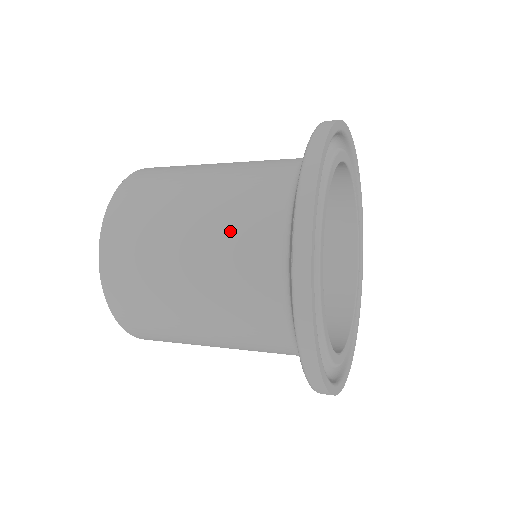
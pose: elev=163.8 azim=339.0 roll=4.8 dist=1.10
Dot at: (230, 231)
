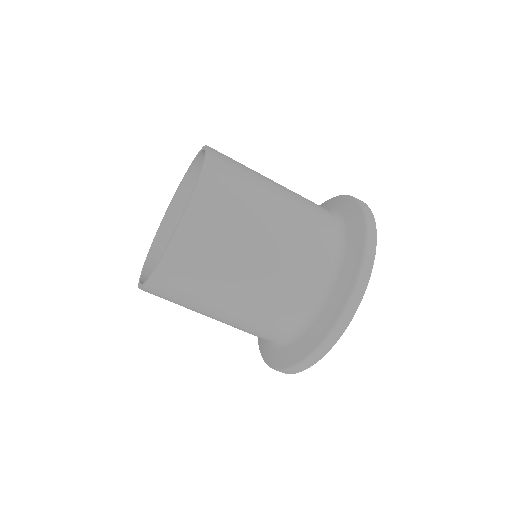
Dot at: (266, 312)
